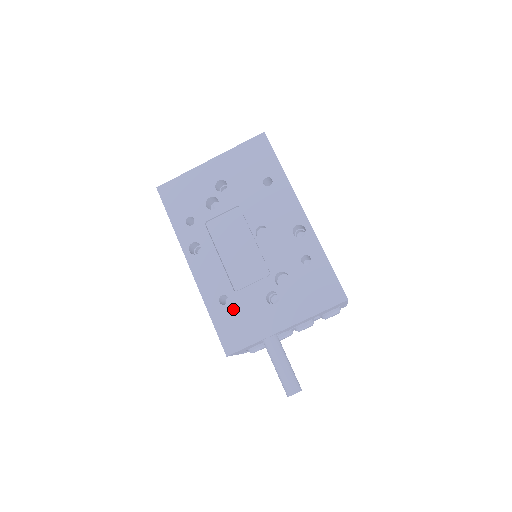
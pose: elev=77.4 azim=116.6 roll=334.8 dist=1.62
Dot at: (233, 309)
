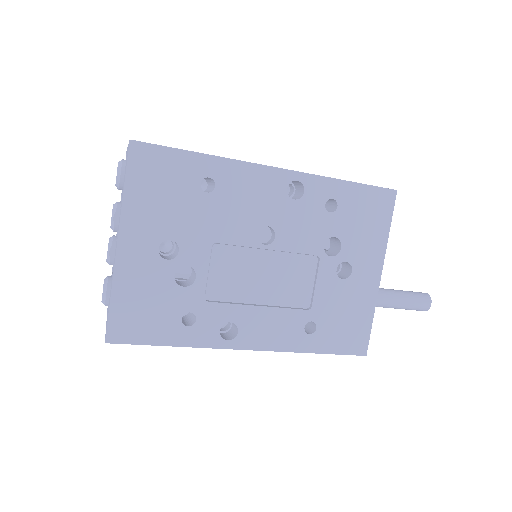
Dot at: (327, 322)
